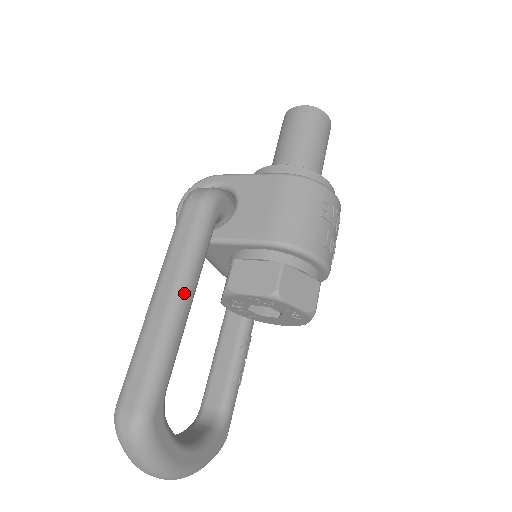
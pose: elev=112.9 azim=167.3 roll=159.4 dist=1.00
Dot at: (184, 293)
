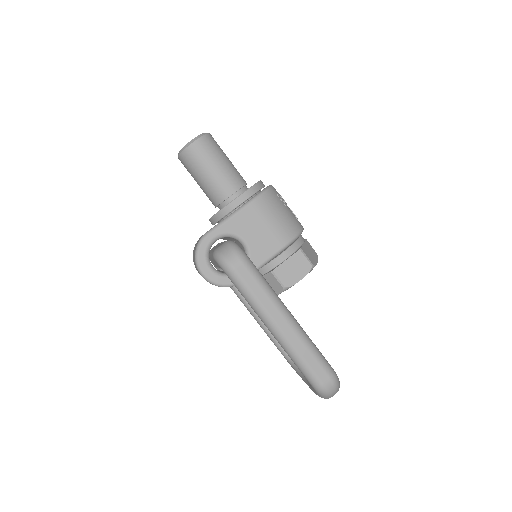
Dot at: (289, 312)
